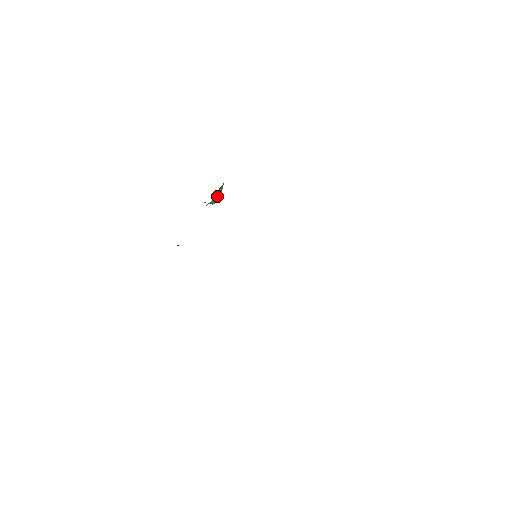
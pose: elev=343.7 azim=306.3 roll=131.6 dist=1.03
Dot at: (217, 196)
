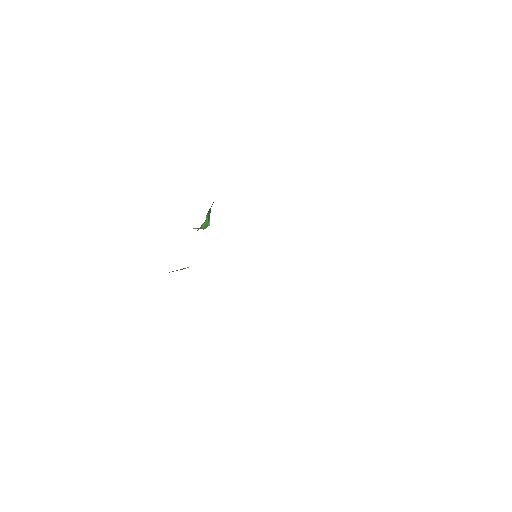
Dot at: (207, 220)
